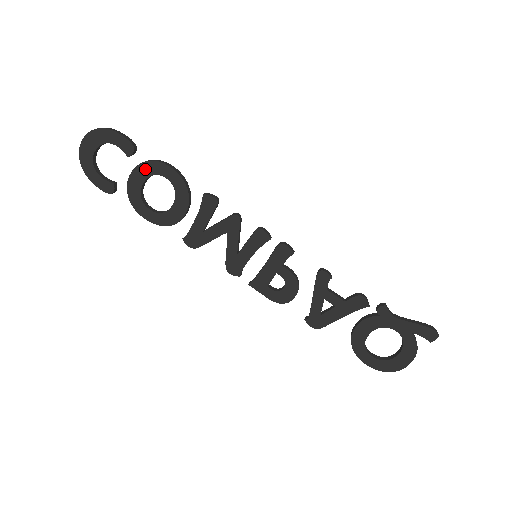
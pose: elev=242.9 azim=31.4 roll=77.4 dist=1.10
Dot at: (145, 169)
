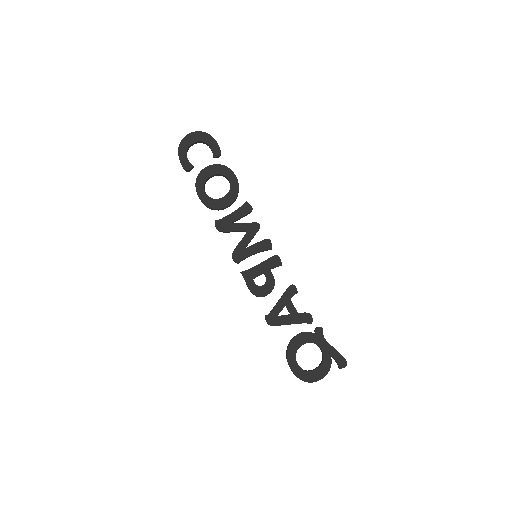
Dot at: (219, 169)
